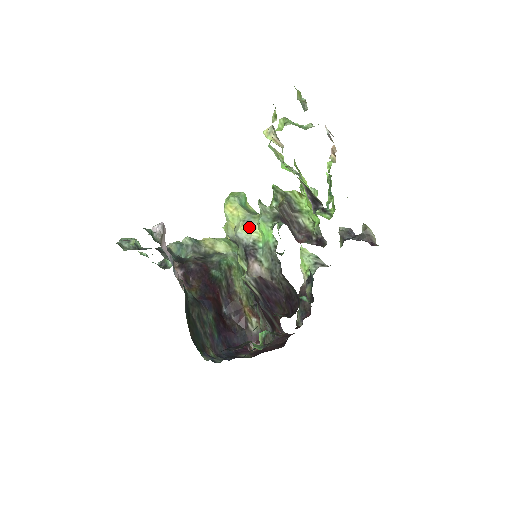
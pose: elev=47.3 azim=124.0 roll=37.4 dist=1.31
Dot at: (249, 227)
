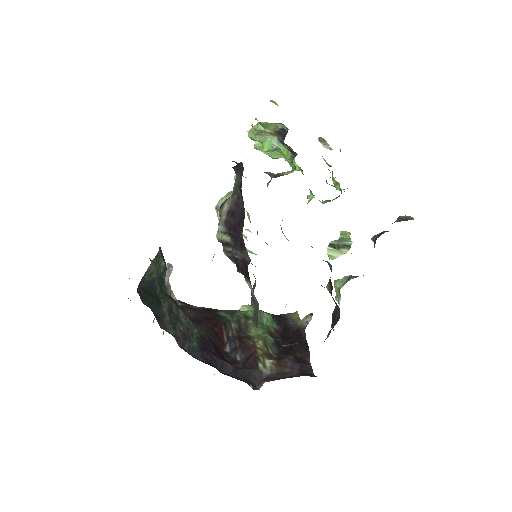
Dot at: (228, 194)
